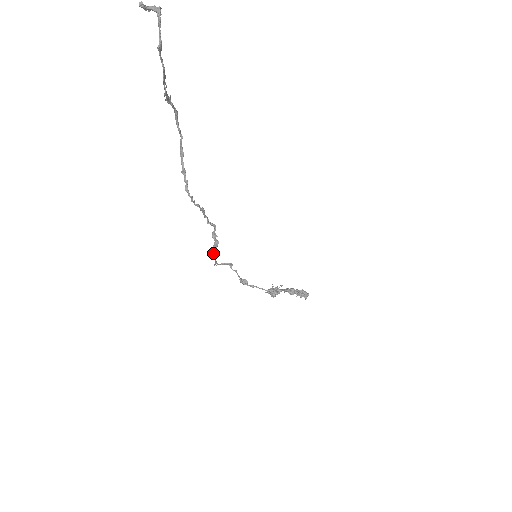
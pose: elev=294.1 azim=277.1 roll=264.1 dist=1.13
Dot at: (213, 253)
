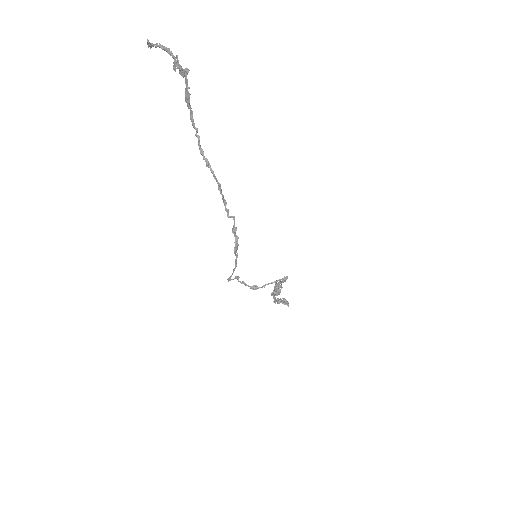
Dot at: (236, 251)
